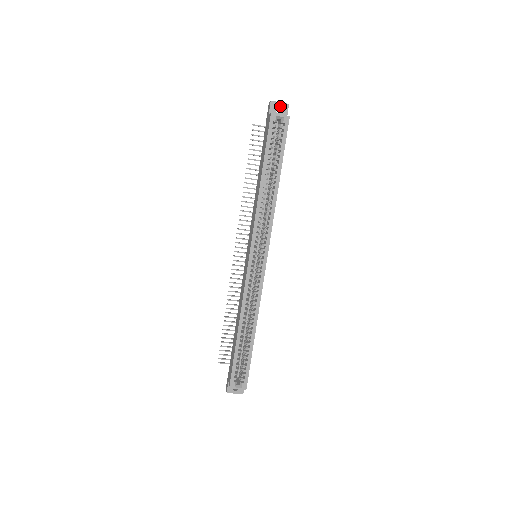
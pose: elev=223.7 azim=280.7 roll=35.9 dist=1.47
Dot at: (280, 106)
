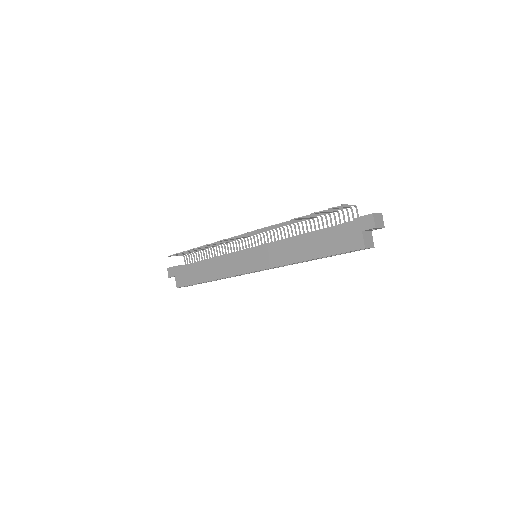
Dot at: occluded
